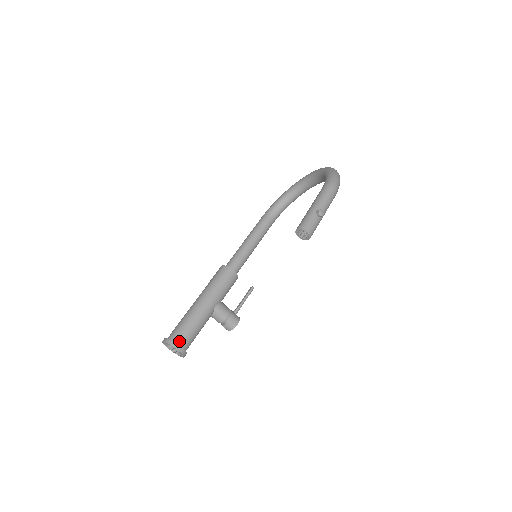
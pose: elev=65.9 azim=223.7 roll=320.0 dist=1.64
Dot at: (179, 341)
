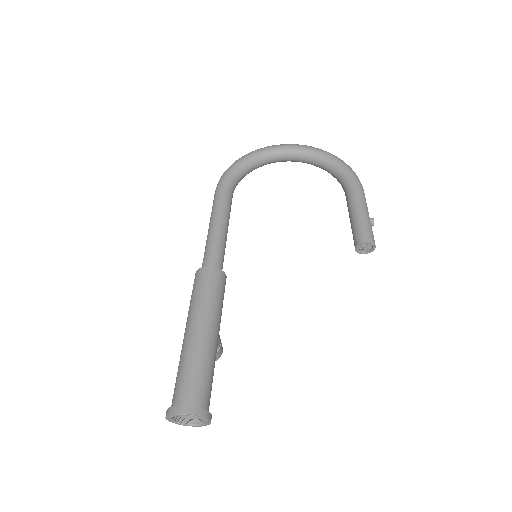
Dot at: (207, 406)
